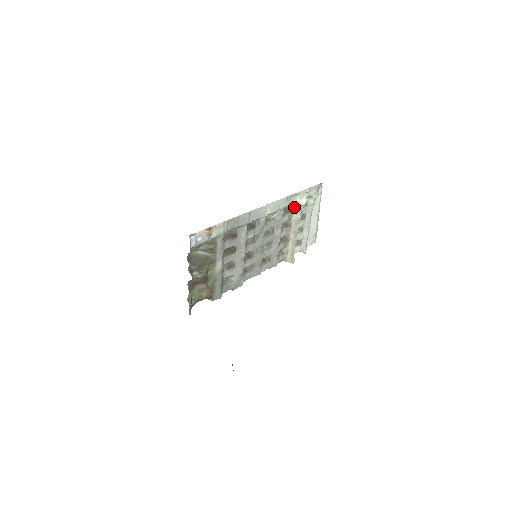
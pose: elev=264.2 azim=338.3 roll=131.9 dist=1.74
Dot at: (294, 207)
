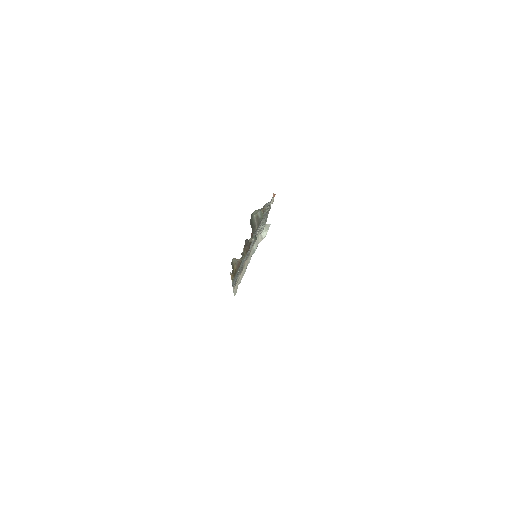
Dot at: (257, 237)
